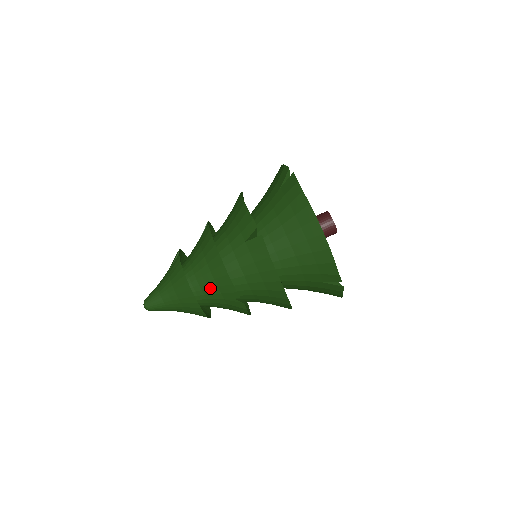
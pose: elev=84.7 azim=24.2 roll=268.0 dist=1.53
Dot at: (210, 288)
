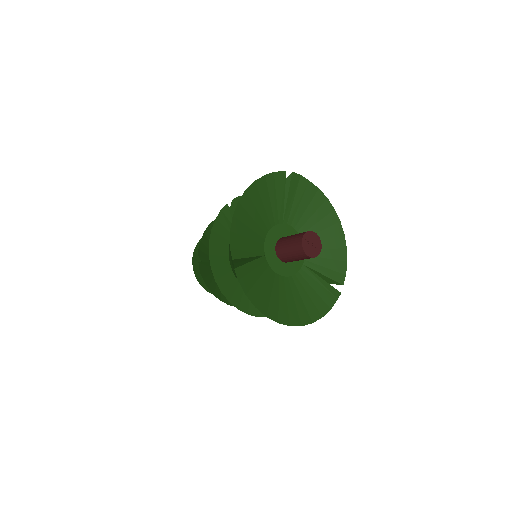
Dot at: occluded
